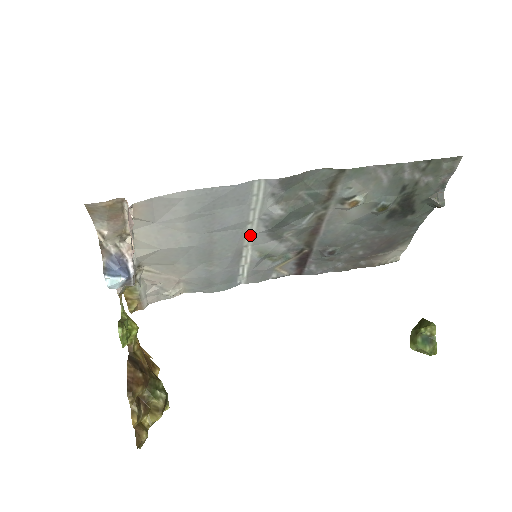
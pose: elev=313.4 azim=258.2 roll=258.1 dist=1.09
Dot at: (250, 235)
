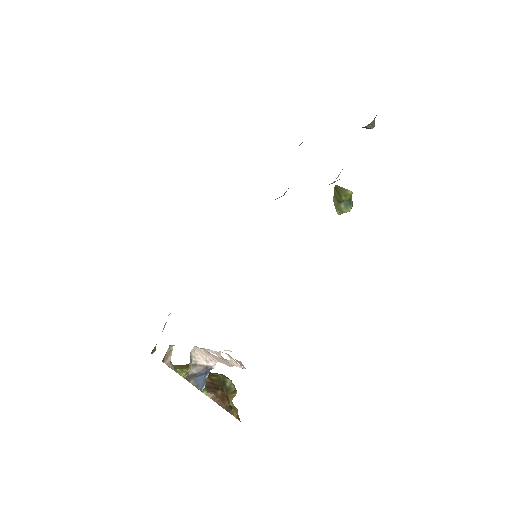
Dot at: occluded
